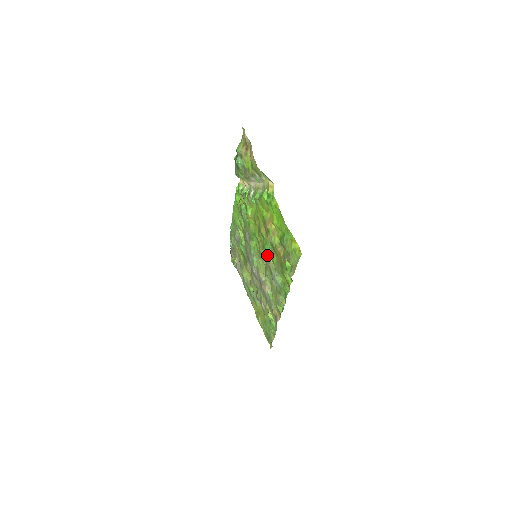
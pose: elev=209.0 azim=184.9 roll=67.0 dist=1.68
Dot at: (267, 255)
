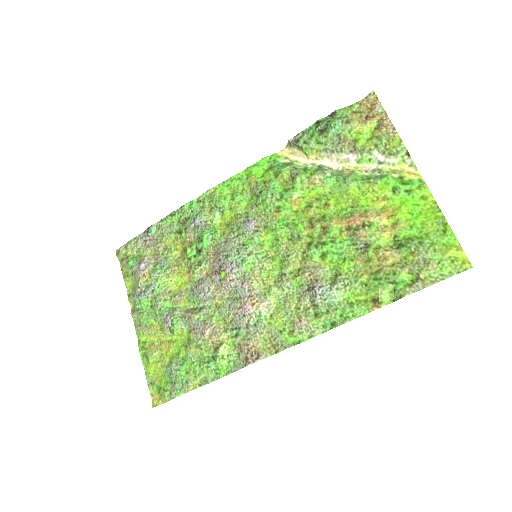
Dot at: (317, 258)
